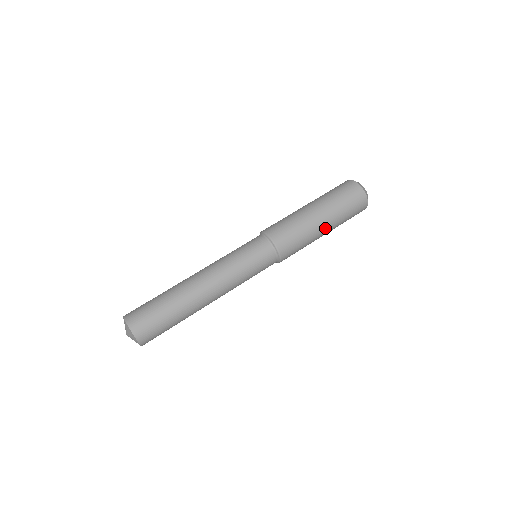
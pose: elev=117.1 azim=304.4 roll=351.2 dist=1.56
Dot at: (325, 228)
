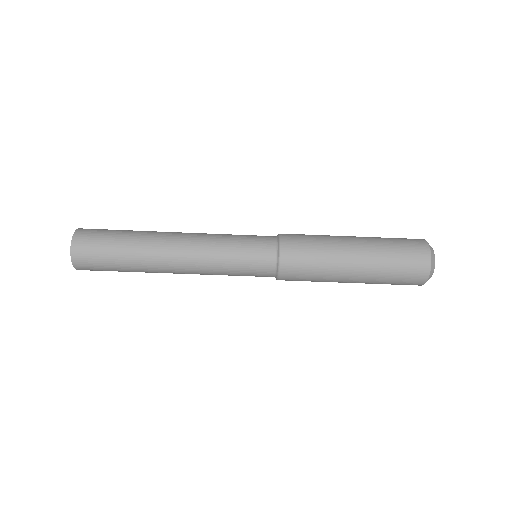
Dot at: (352, 280)
